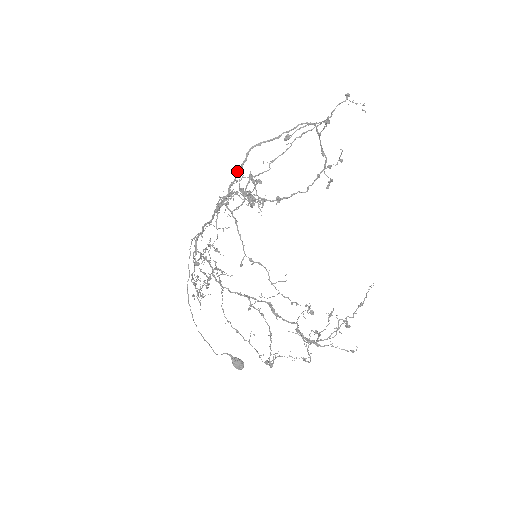
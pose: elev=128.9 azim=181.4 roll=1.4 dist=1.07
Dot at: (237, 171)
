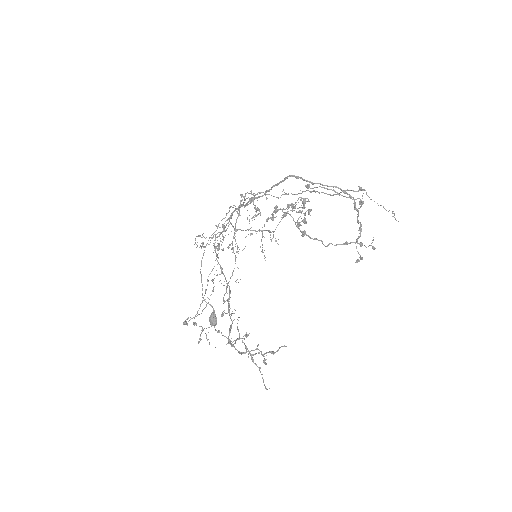
Dot at: occluded
